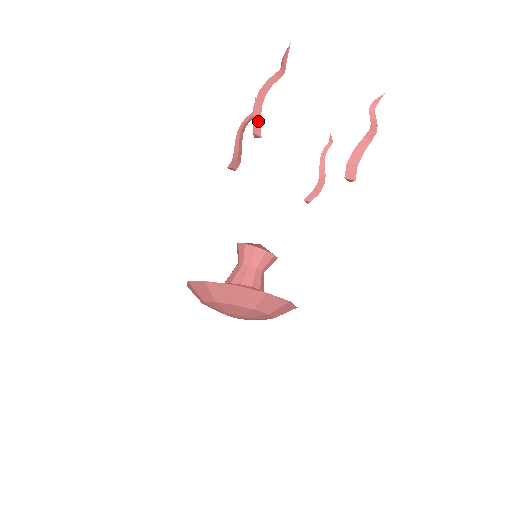
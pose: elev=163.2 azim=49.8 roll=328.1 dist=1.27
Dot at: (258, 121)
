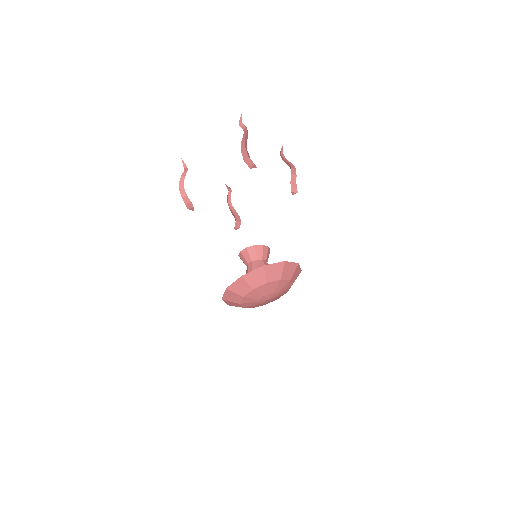
Dot at: (249, 158)
